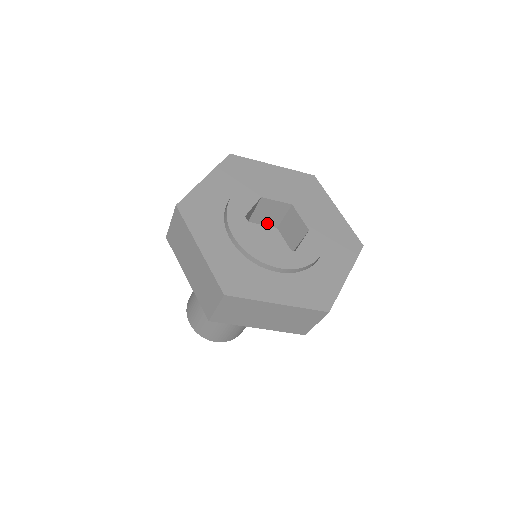
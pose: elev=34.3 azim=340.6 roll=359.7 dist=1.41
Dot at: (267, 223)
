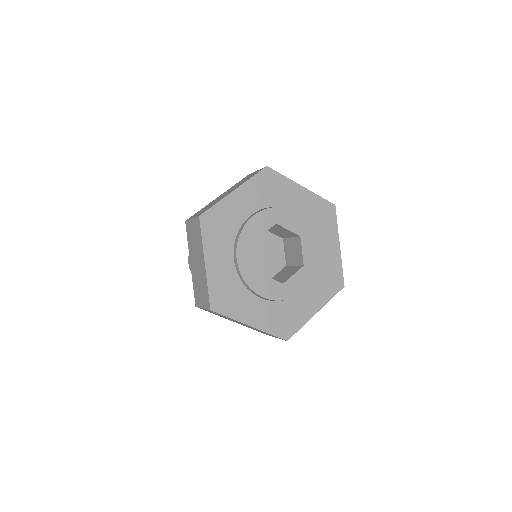
Dot at: occluded
